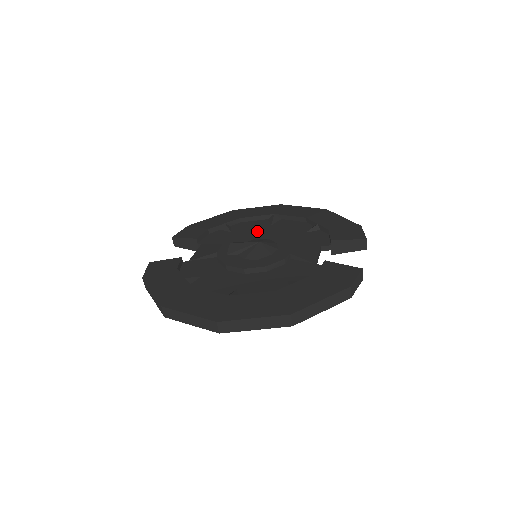
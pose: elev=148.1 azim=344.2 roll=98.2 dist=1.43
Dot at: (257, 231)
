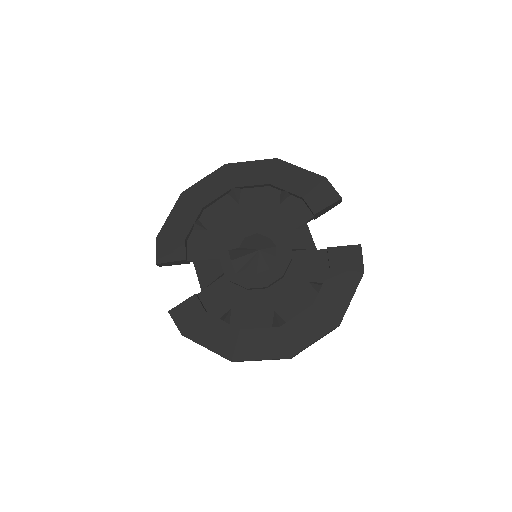
Dot at: (232, 219)
